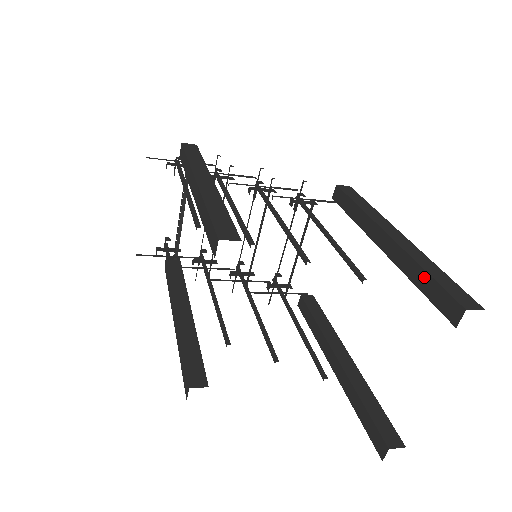
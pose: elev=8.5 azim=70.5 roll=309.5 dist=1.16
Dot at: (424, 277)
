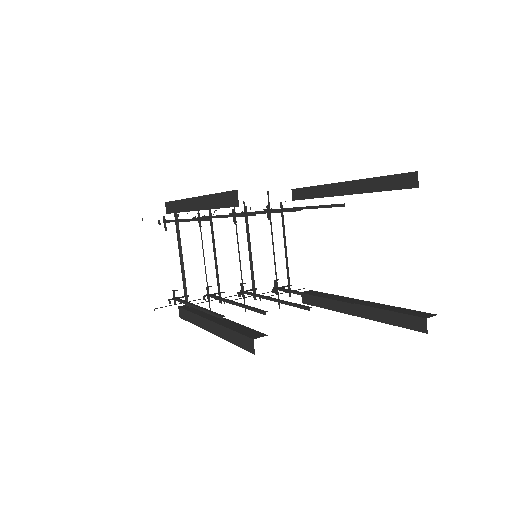
Dot at: (382, 181)
